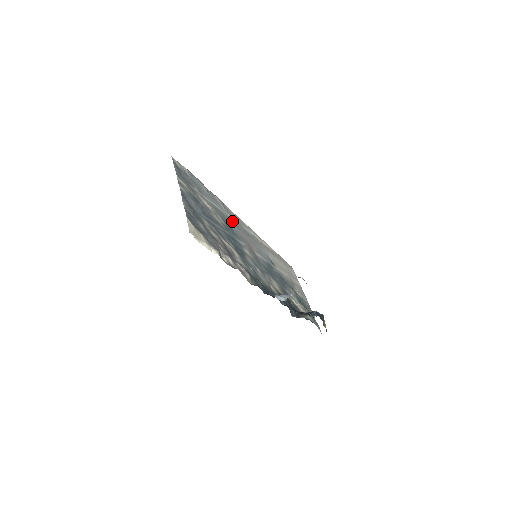
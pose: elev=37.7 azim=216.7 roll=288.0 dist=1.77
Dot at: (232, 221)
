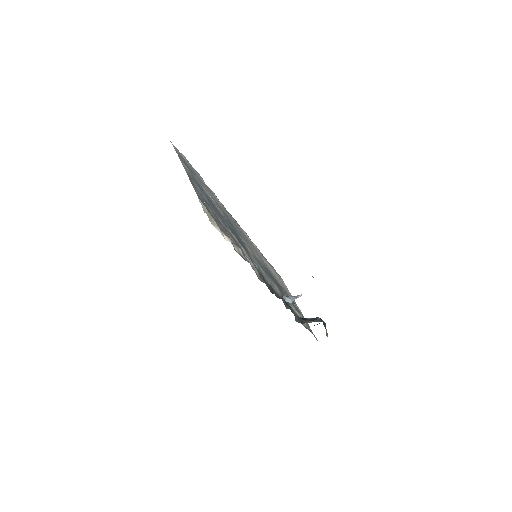
Dot at: (230, 218)
